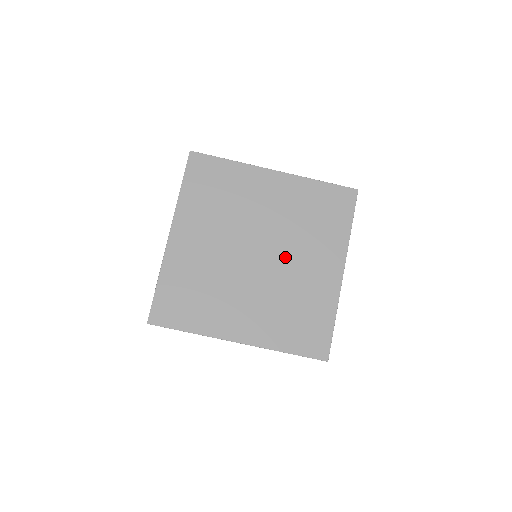
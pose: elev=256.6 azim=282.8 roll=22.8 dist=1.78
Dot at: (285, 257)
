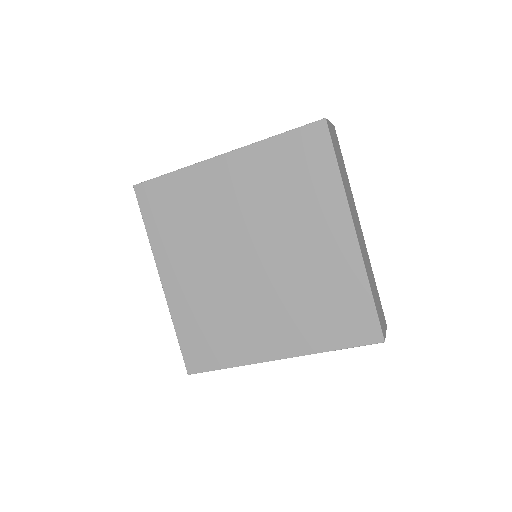
Dot at: (280, 247)
